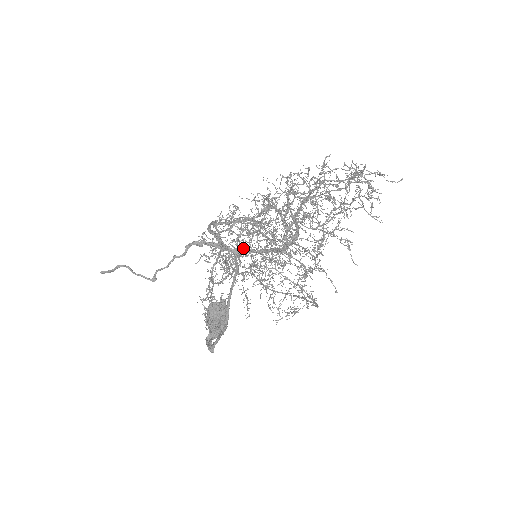
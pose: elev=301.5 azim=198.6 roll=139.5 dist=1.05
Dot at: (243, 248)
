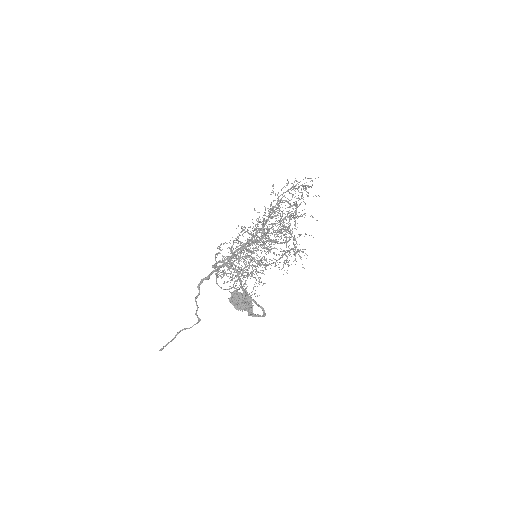
Dot at: occluded
